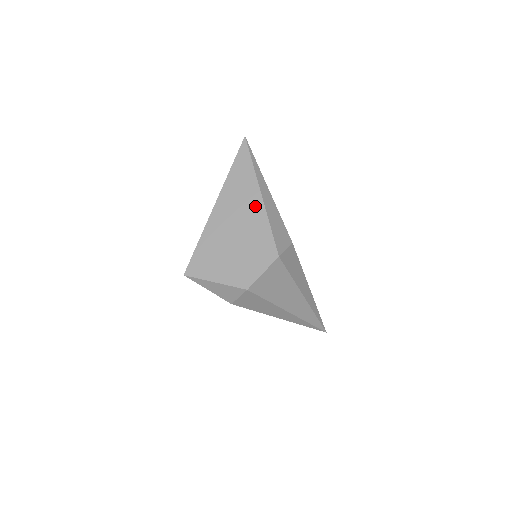
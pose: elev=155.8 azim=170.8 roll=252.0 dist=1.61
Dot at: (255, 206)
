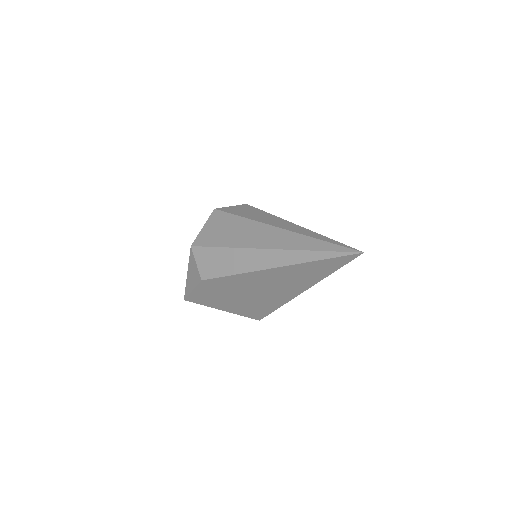
Dot at: occluded
